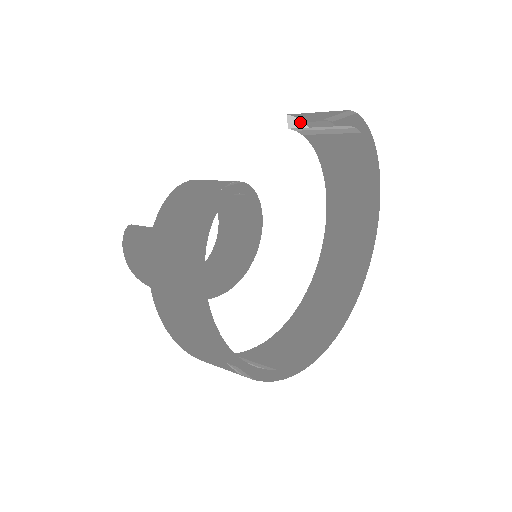
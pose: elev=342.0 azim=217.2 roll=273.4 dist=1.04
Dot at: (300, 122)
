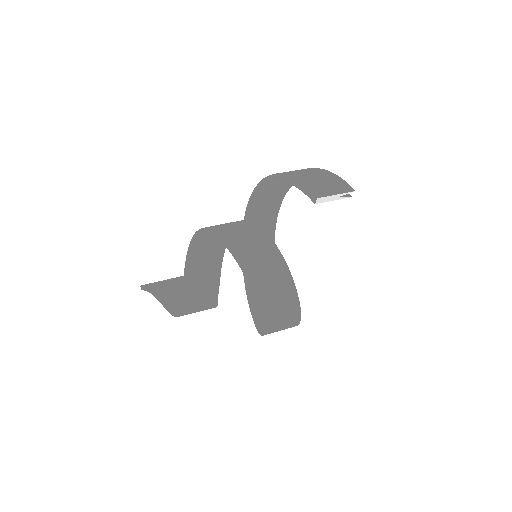
Dot at: (305, 187)
